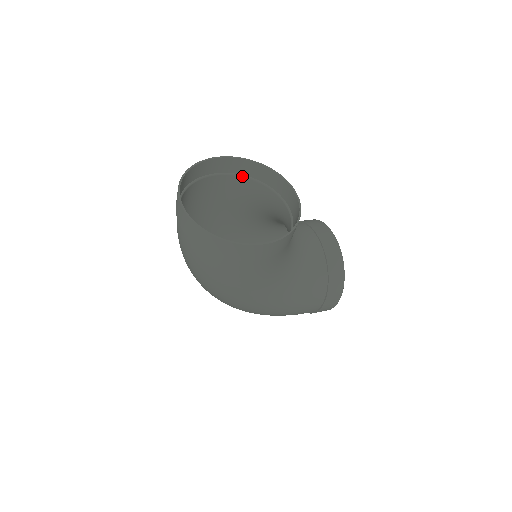
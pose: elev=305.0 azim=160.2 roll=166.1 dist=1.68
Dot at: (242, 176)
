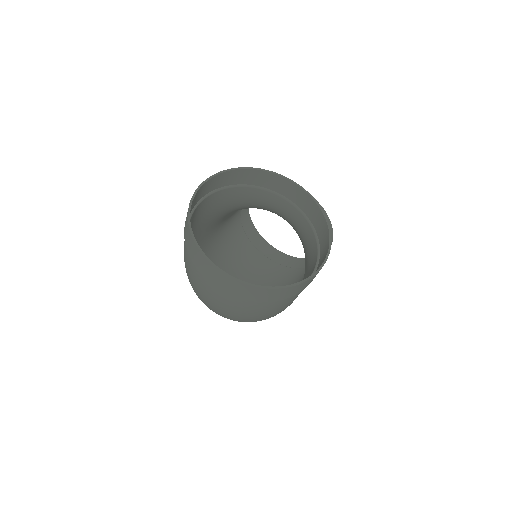
Dot at: (221, 189)
